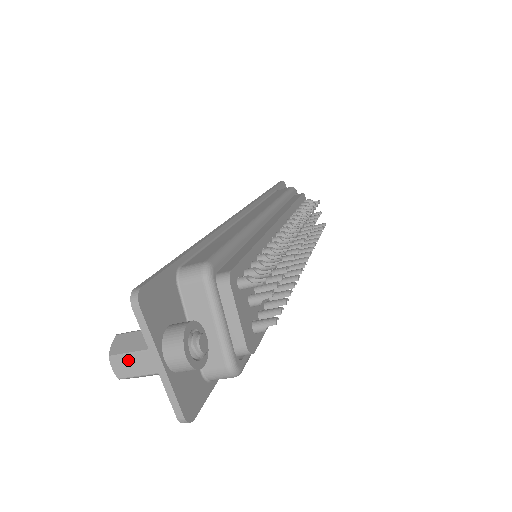
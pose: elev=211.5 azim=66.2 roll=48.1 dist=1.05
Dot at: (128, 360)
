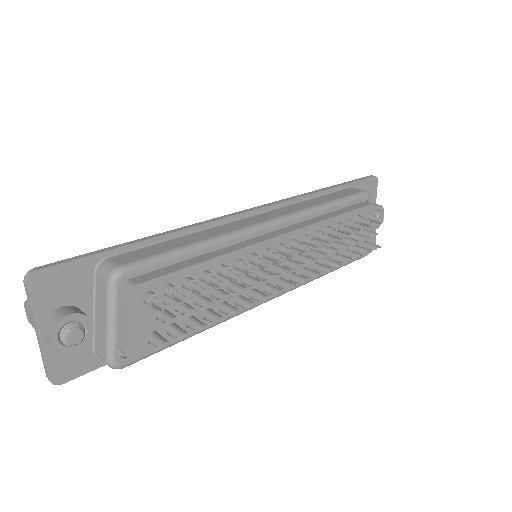
Dot at: occluded
